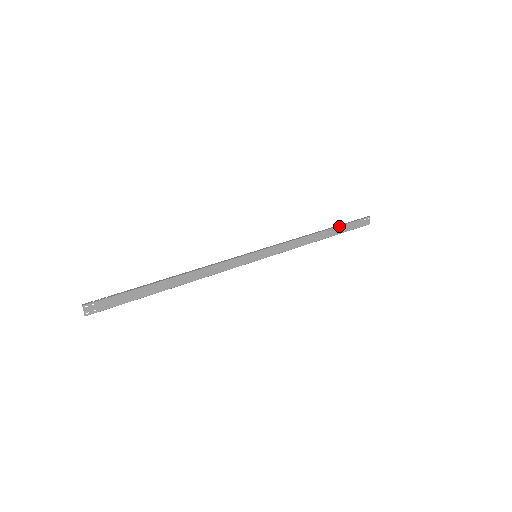
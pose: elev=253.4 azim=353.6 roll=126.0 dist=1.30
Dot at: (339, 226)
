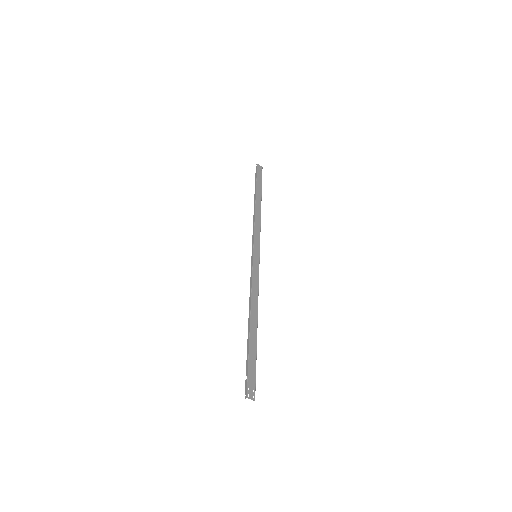
Dot at: (256, 188)
